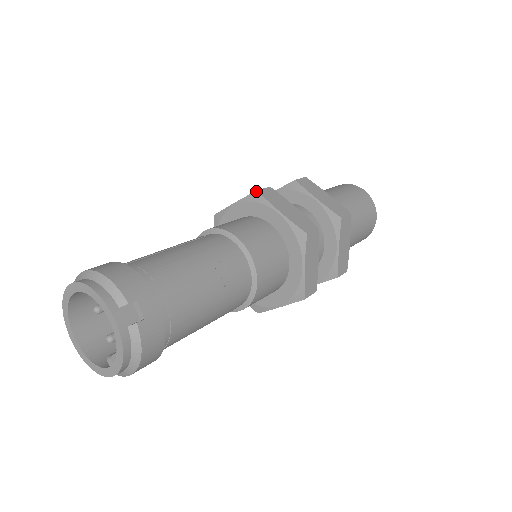
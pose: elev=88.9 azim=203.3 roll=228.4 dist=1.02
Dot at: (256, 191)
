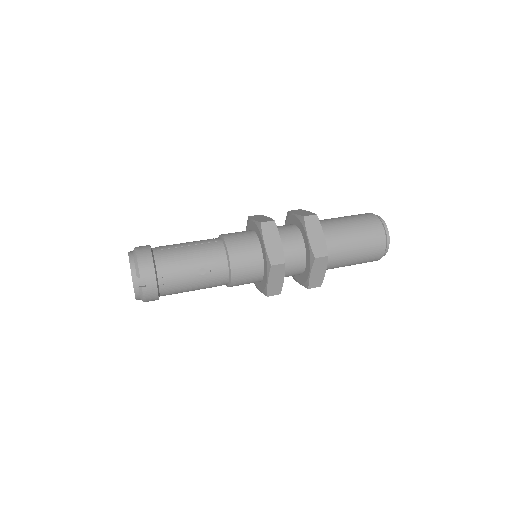
Dot at: (260, 223)
